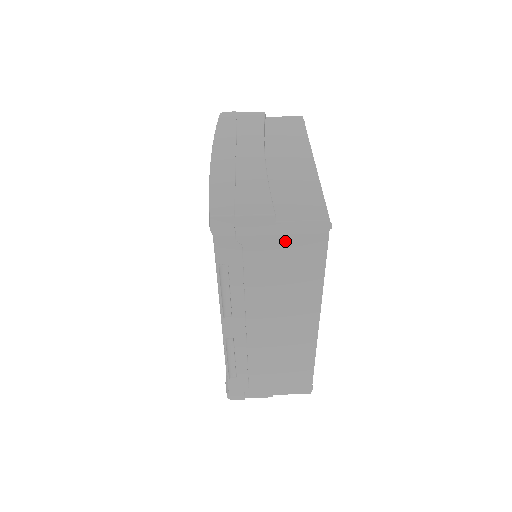
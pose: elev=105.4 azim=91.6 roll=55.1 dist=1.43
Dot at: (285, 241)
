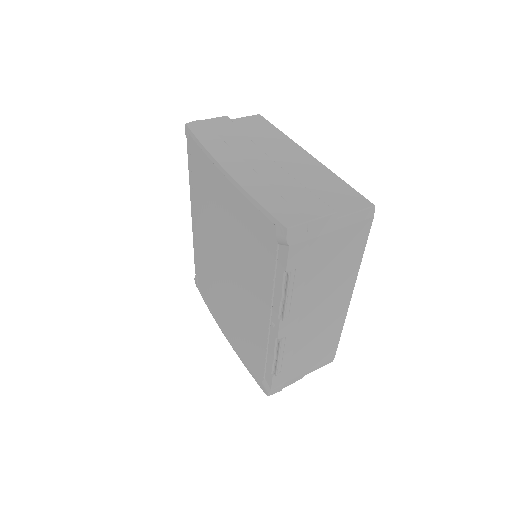
Dot at: (342, 233)
